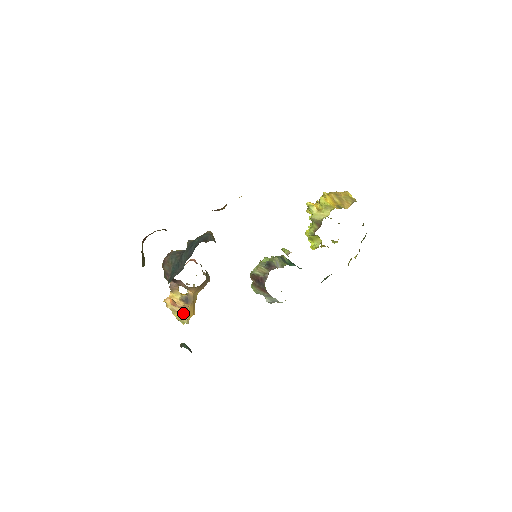
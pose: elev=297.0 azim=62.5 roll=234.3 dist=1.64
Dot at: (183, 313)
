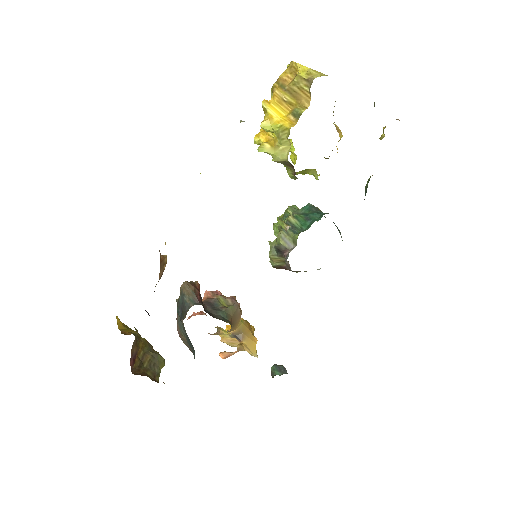
Dot at: occluded
